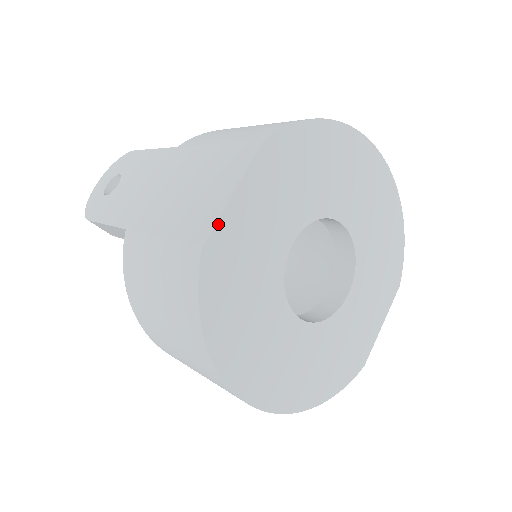
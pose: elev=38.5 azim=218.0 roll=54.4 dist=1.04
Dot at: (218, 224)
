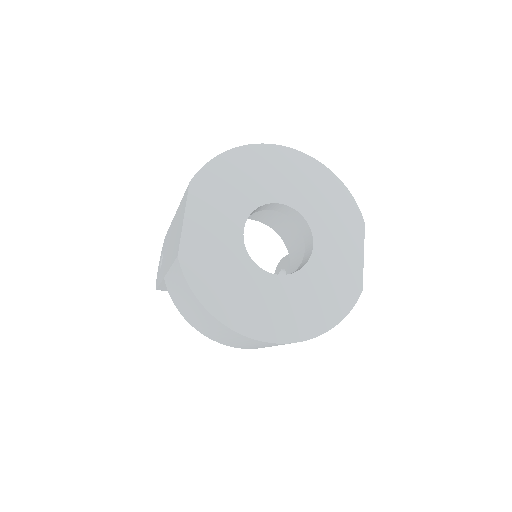
Dot at: (182, 240)
